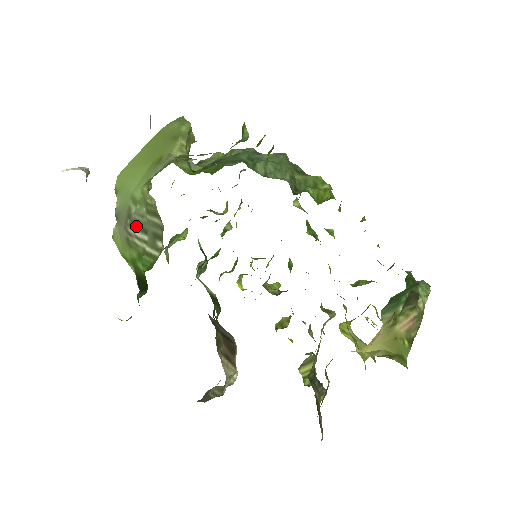
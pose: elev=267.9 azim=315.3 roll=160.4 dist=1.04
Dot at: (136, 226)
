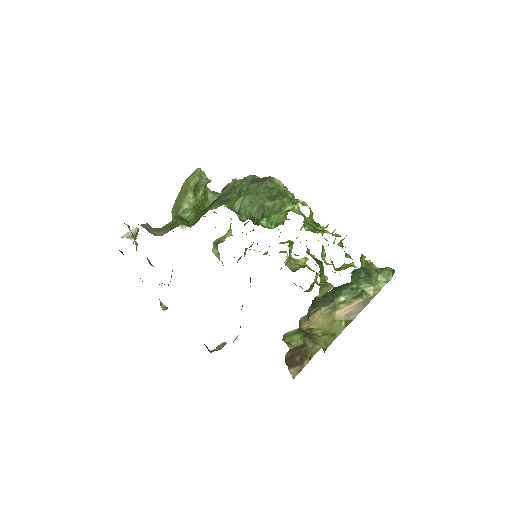
Dot at: occluded
